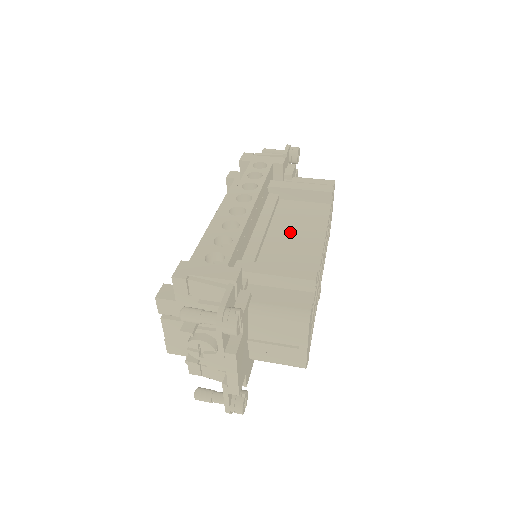
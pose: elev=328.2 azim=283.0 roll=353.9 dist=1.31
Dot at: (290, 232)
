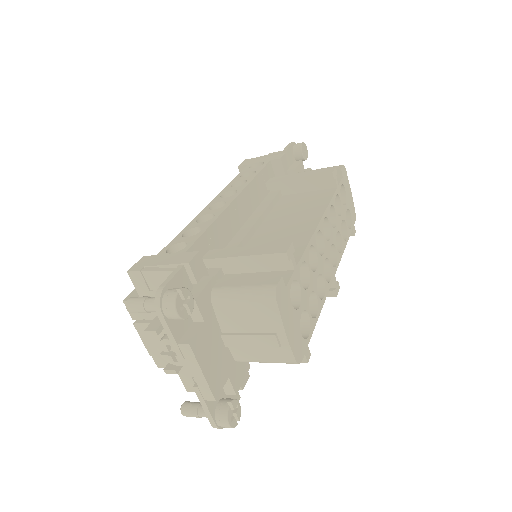
Dot at: (284, 221)
